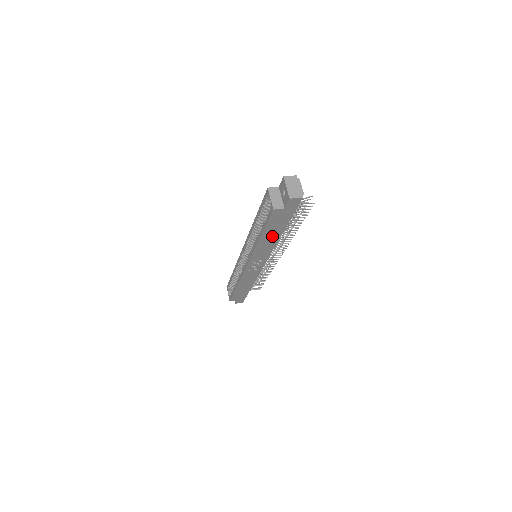
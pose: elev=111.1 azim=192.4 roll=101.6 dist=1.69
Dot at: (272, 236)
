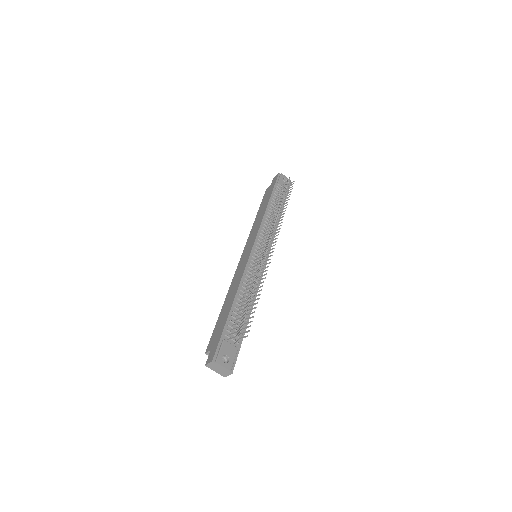
Dot at: occluded
